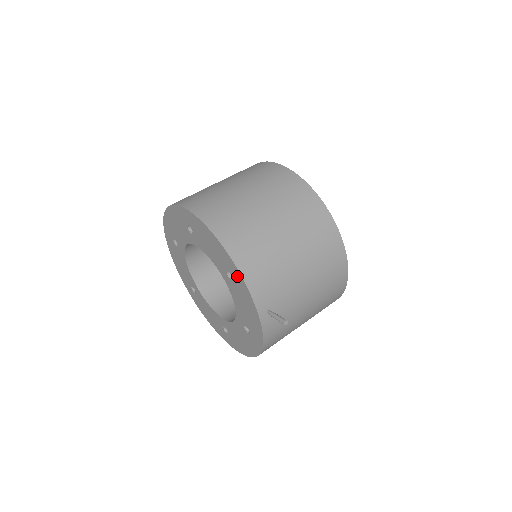
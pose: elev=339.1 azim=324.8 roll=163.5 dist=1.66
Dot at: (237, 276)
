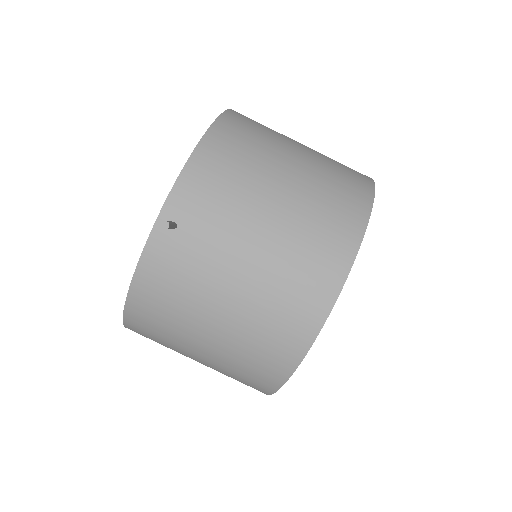
Dot at: occluded
